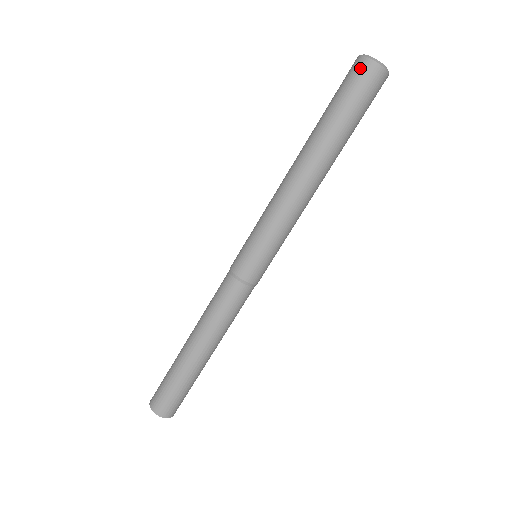
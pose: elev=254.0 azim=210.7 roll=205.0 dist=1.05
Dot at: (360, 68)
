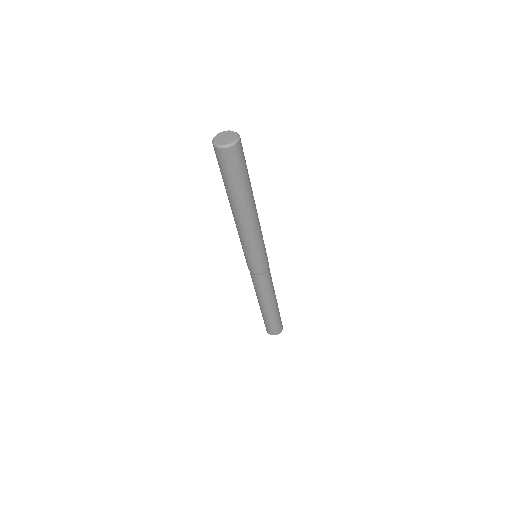
Dot at: (214, 149)
